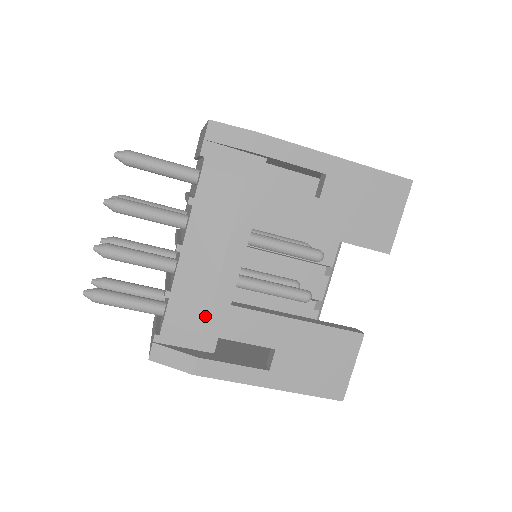
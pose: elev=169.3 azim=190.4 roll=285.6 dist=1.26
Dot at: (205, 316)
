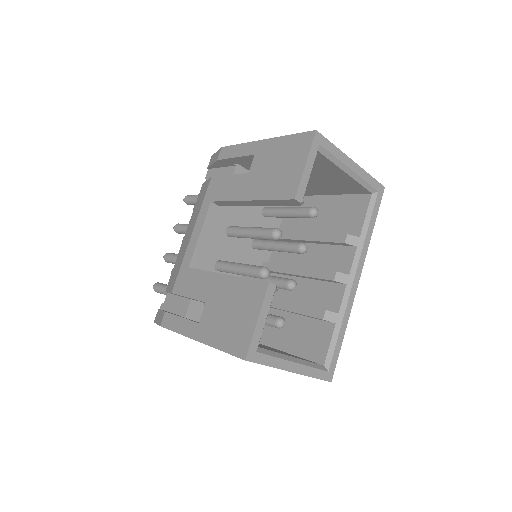
Dot at: (176, 279)
